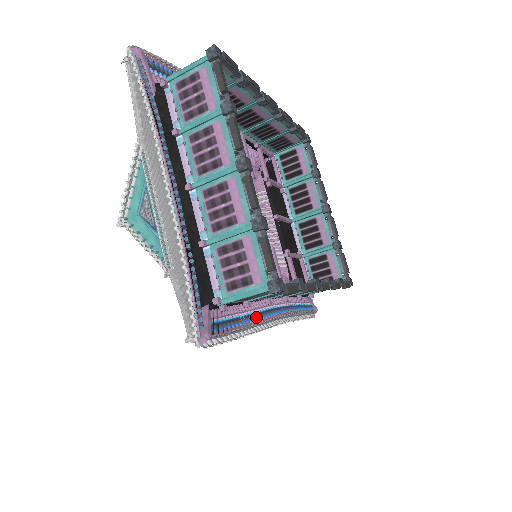
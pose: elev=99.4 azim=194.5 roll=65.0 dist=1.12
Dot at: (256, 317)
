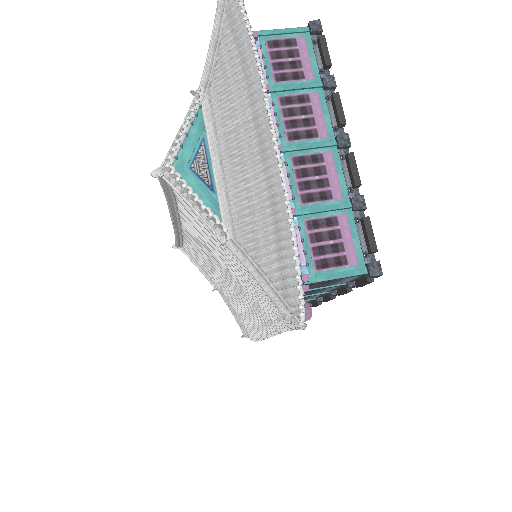
Dot at: occluded
